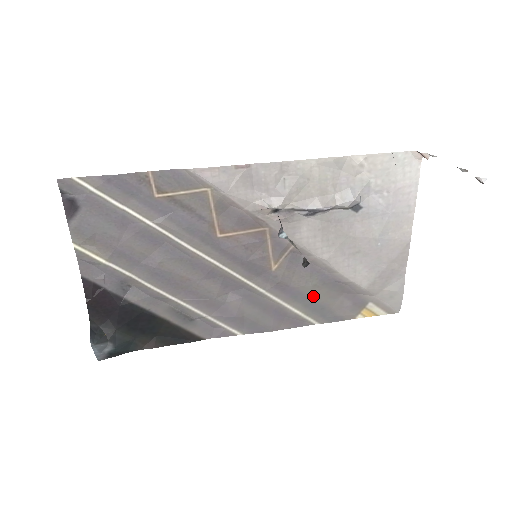
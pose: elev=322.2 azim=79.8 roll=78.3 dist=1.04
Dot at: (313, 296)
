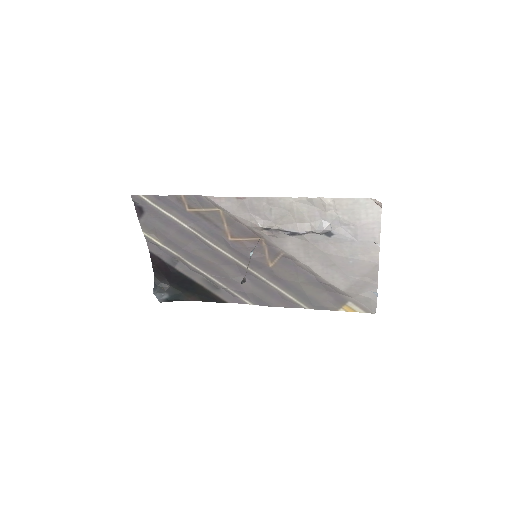
Dot at: (302, 289)
